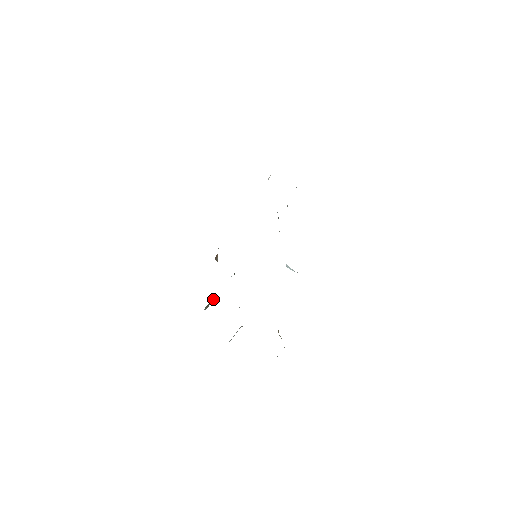
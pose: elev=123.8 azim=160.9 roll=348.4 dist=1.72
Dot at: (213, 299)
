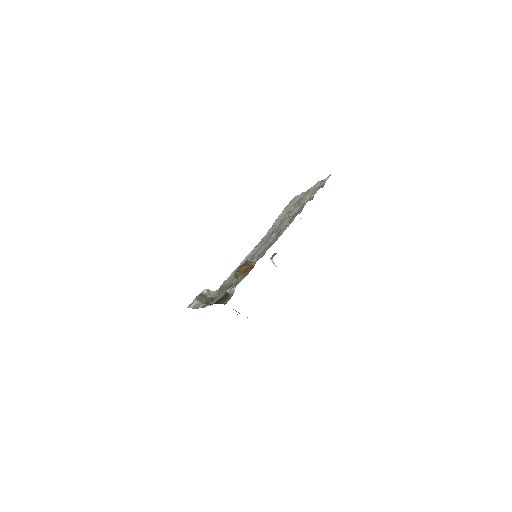
Dot at: (206, 291)
